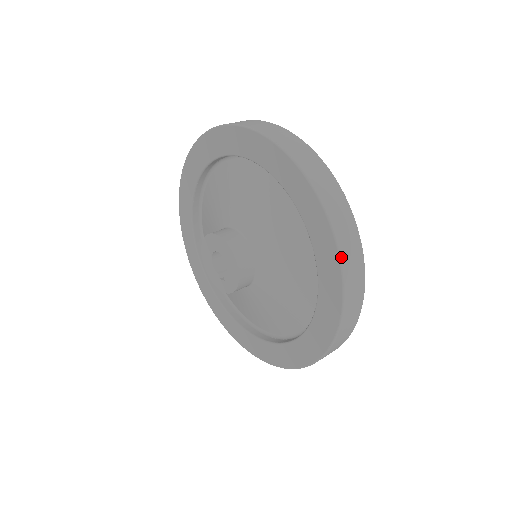
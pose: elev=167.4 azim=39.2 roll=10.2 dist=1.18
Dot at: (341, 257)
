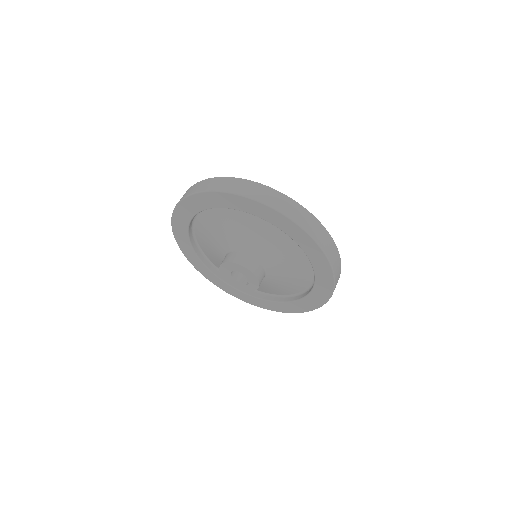
Dot at: (299, 225)
